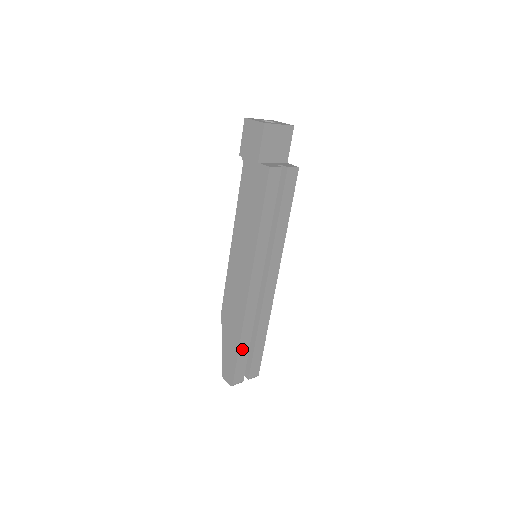
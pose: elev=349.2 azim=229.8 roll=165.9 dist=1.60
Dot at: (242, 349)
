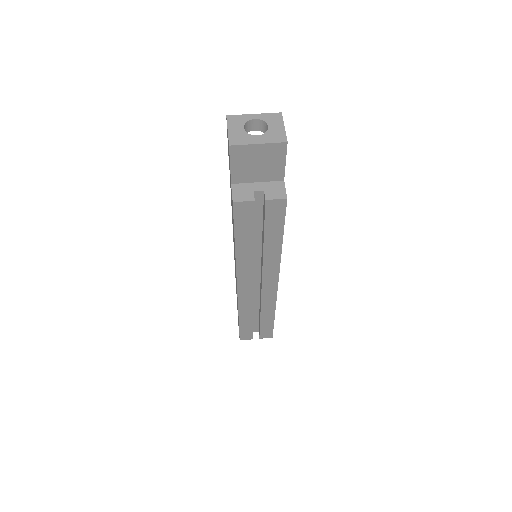
Dot at: (244, 323)
